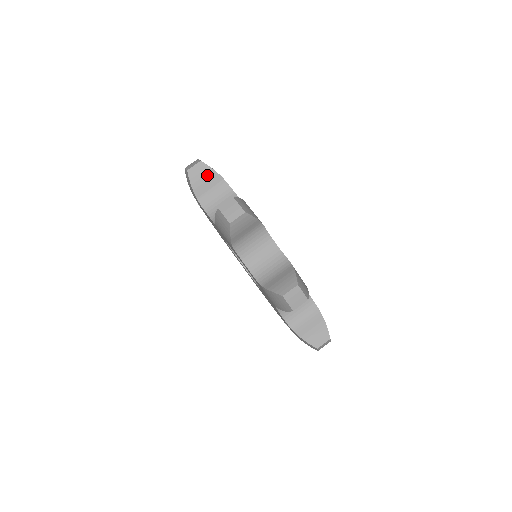
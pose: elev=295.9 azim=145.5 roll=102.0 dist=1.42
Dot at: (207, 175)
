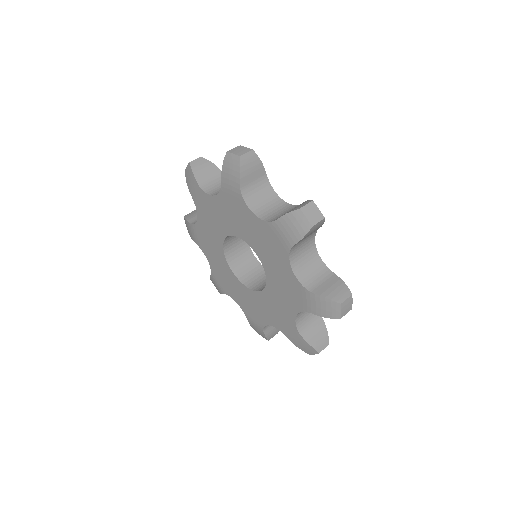
Dot at: (207, 167)
